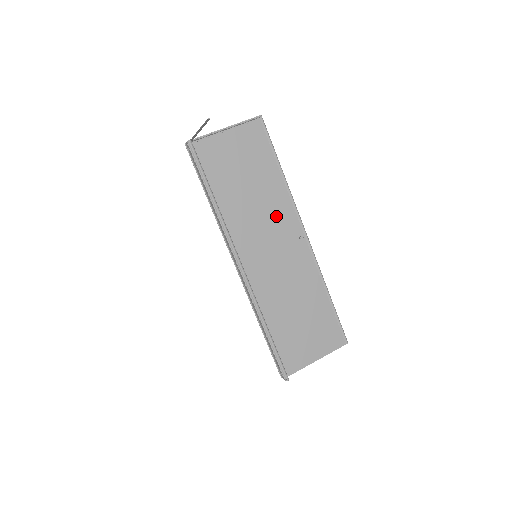
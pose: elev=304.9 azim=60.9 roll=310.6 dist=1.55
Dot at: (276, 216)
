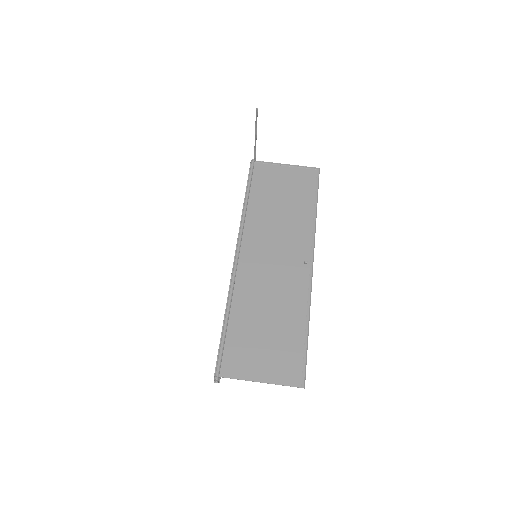
Dot at: (292, 236)
